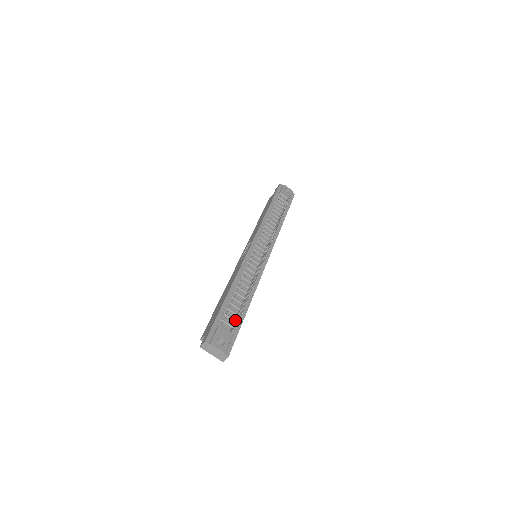
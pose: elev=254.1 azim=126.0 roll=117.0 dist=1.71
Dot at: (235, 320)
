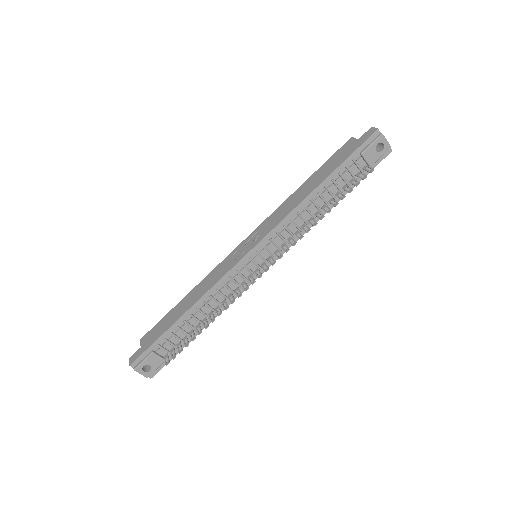
Dot at: (175, 347)
